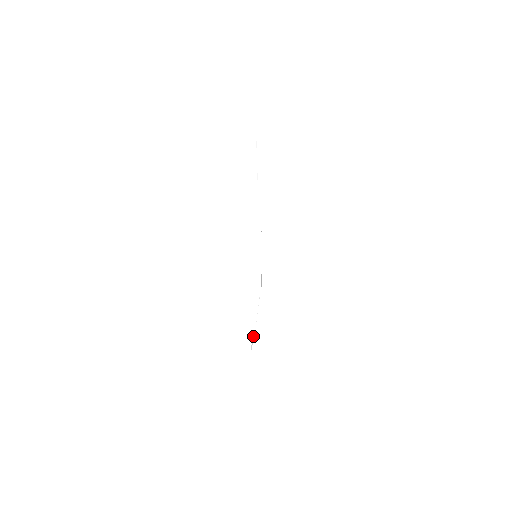
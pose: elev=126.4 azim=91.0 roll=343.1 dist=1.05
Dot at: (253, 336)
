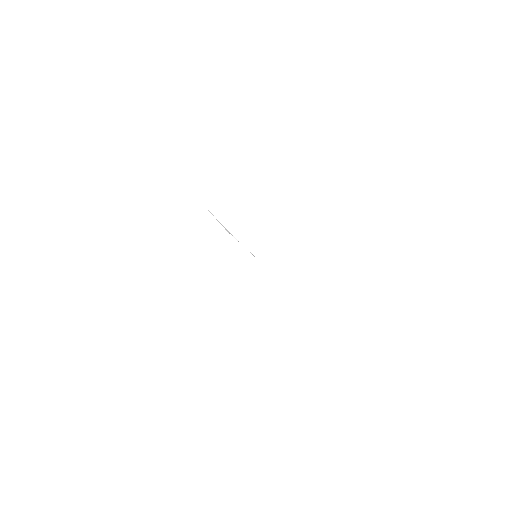
Dot at: (230, 233)
